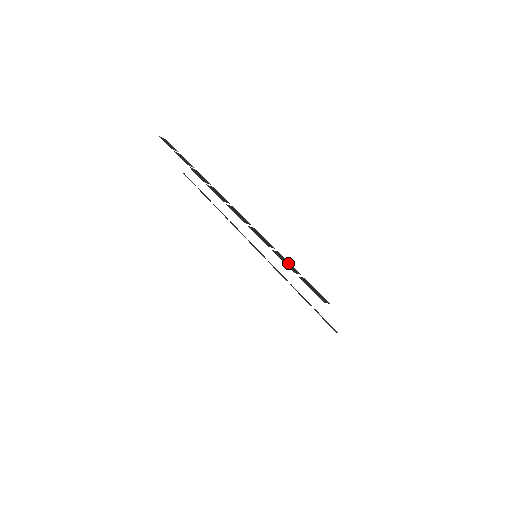
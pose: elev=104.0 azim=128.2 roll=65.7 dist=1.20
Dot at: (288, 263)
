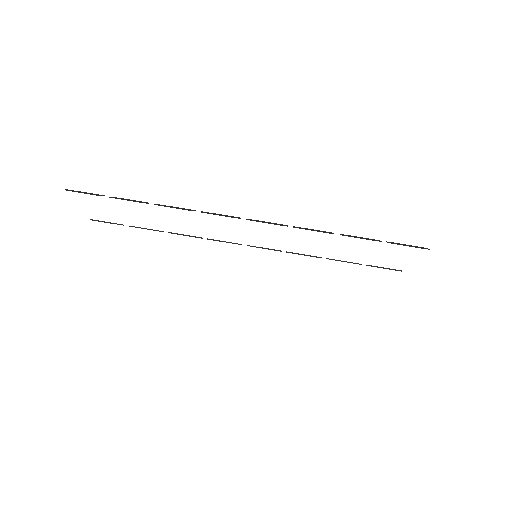
Dot at: (362, 238)
